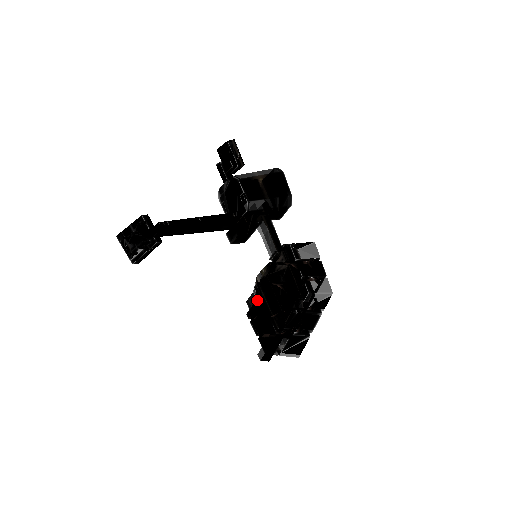
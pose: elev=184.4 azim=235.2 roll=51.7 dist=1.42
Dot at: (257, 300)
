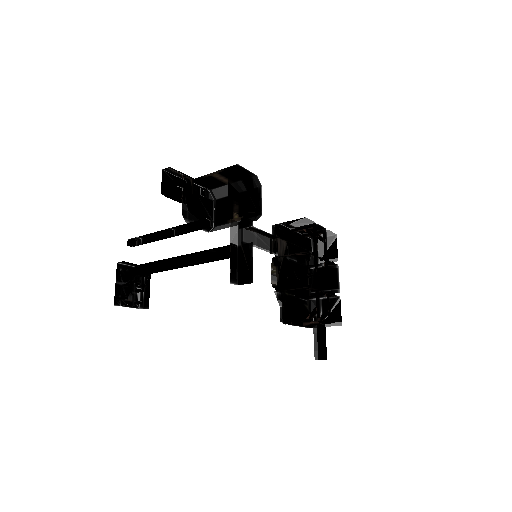
Dot at: (289, 316)
